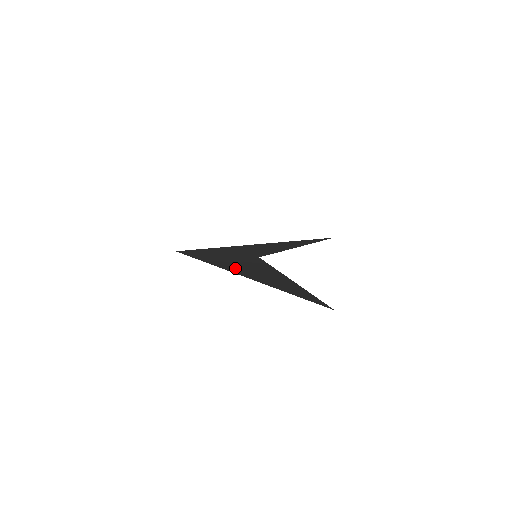
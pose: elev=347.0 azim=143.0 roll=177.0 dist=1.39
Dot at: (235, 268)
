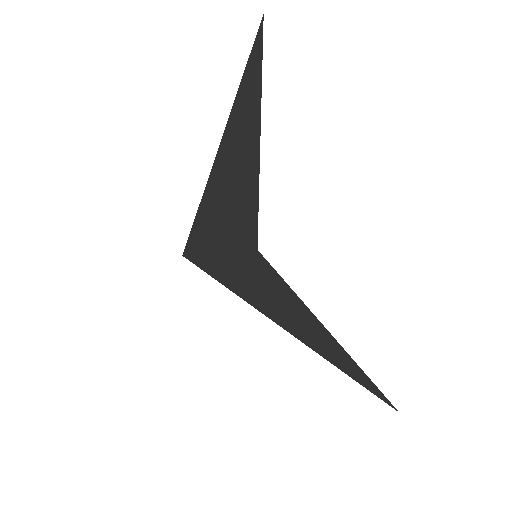
Dot at: (218, 188)
